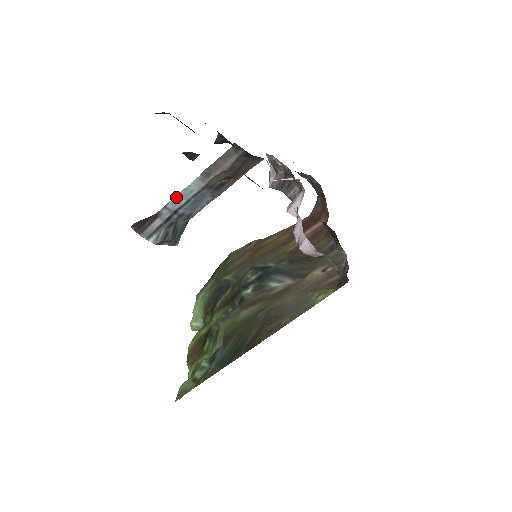
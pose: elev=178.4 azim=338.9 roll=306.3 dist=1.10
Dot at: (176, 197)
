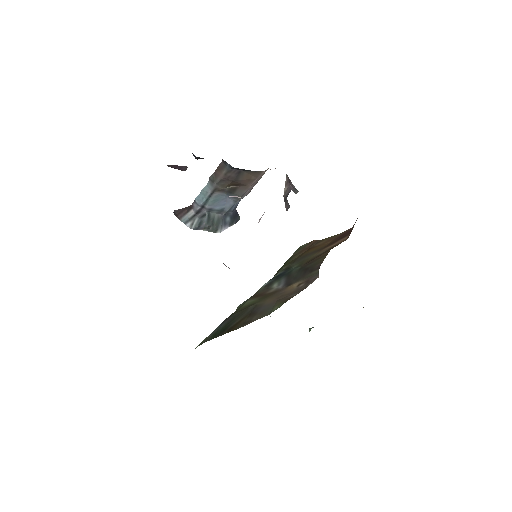
Dot at: (199, 195)
